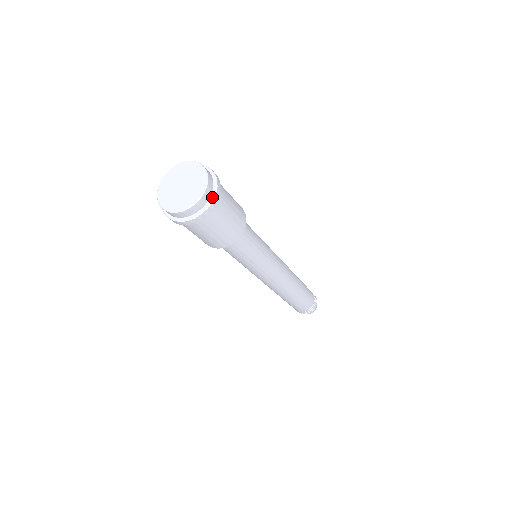
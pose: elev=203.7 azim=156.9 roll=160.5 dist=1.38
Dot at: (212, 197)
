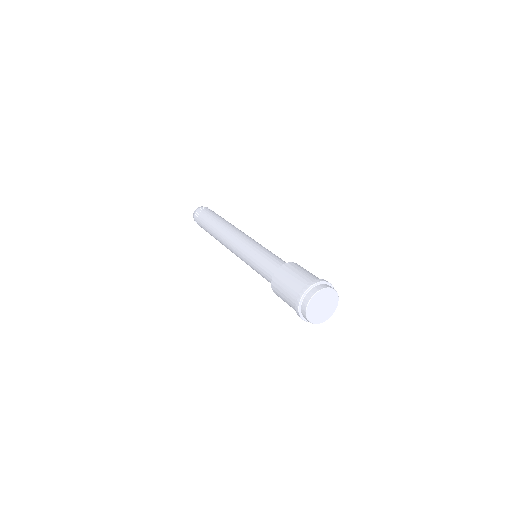
Dot at: occluded
